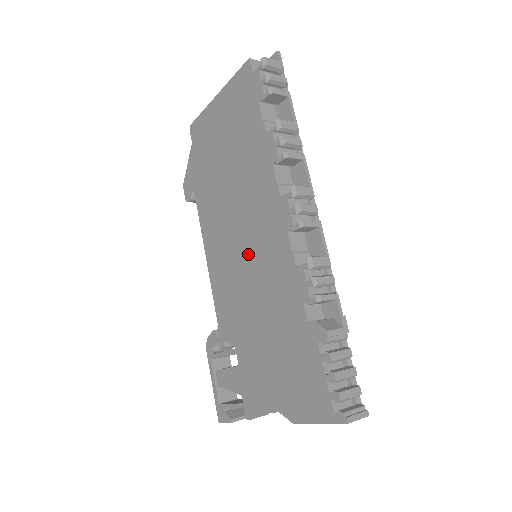
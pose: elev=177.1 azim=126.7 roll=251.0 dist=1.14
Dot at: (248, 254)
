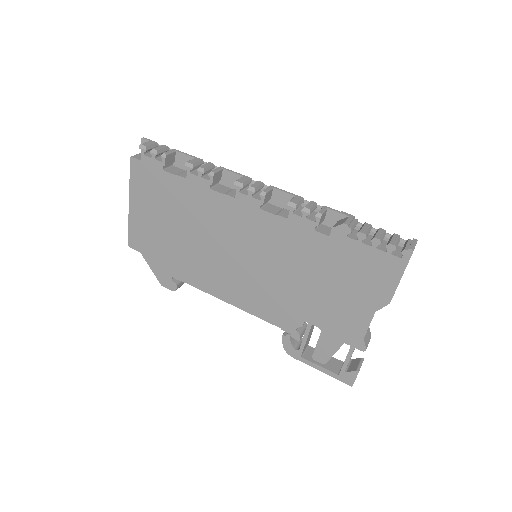
Dot at: (251, 257)
